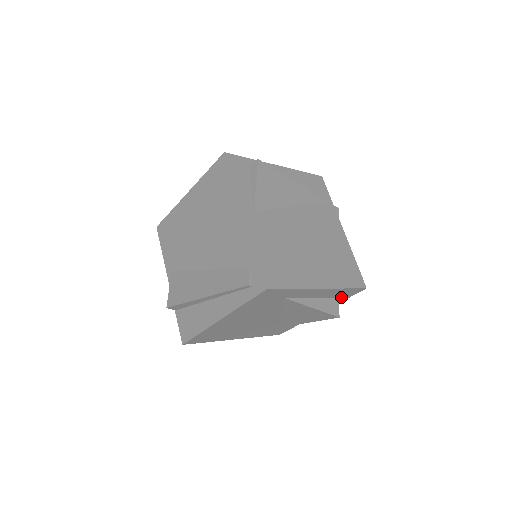
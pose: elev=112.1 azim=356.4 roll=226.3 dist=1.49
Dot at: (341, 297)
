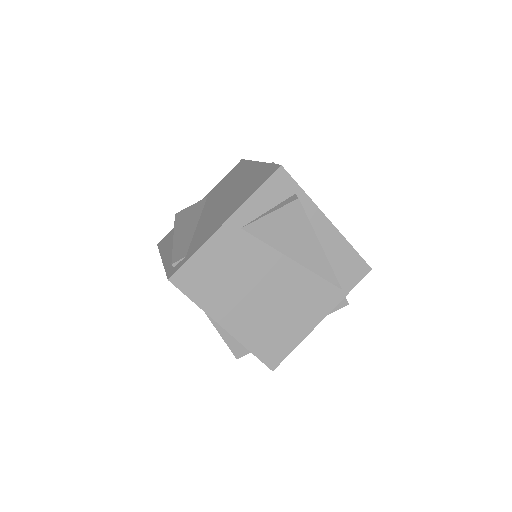
Dot at: occluded
